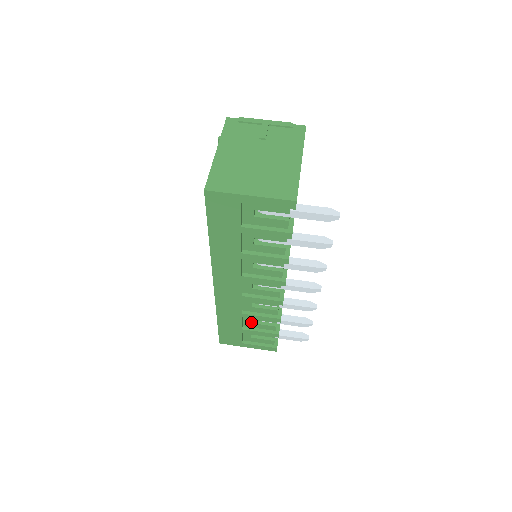
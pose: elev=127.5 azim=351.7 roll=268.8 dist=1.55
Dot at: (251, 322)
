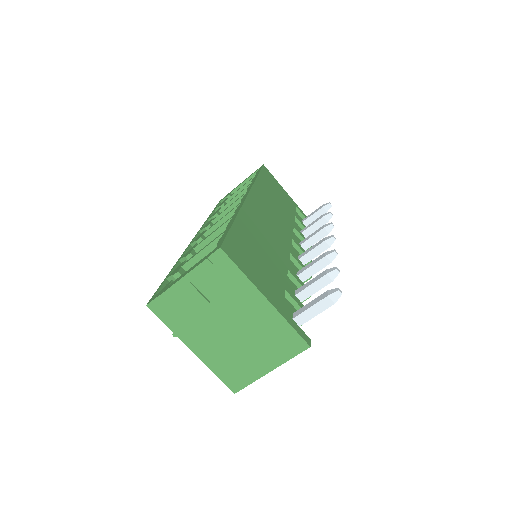
Dot at: occluded
